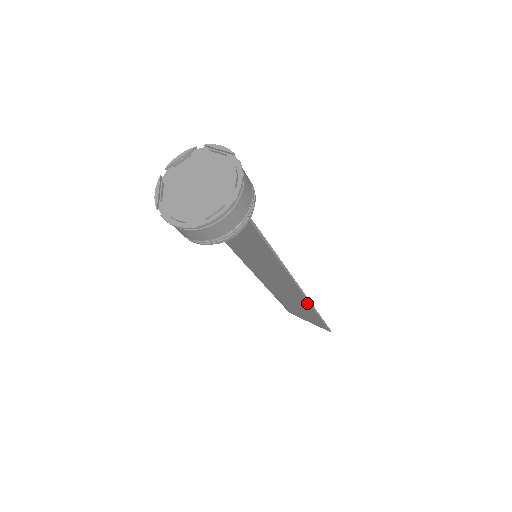
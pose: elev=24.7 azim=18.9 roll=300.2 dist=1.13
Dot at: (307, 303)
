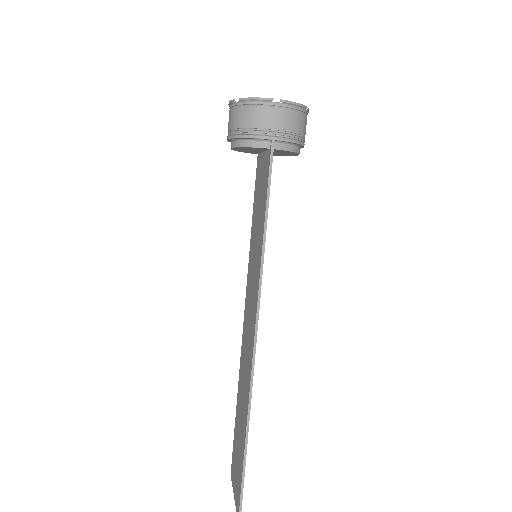
Dot at: (249, 386)
